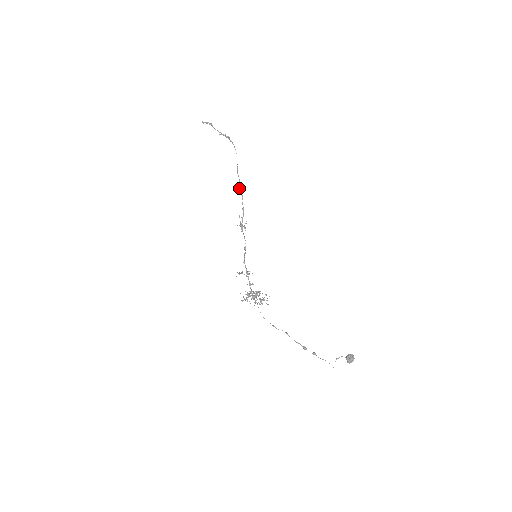
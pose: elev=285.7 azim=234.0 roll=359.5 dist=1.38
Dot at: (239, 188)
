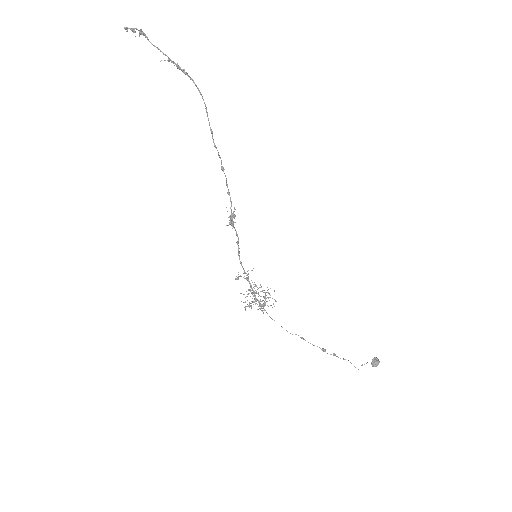
Dot at: (221, 168)
